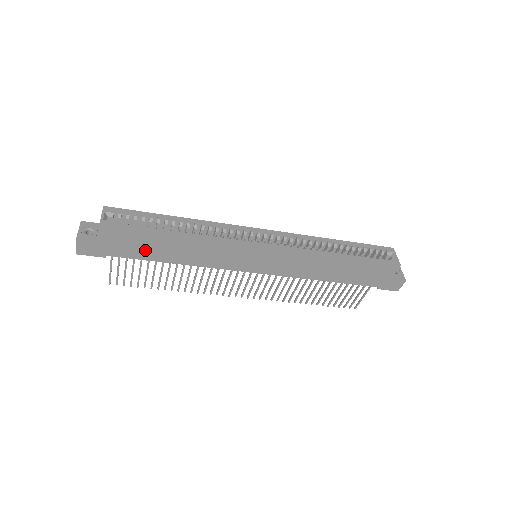
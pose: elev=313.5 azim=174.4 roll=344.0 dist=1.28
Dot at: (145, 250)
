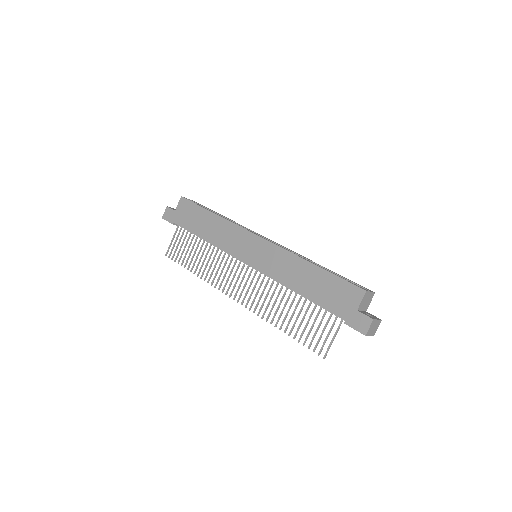
Dot at: (193, 223)
